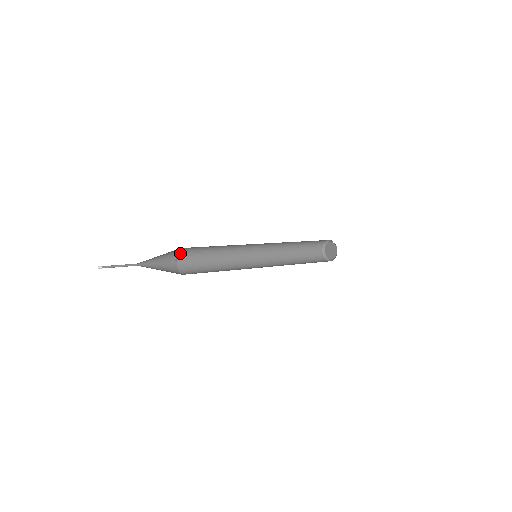
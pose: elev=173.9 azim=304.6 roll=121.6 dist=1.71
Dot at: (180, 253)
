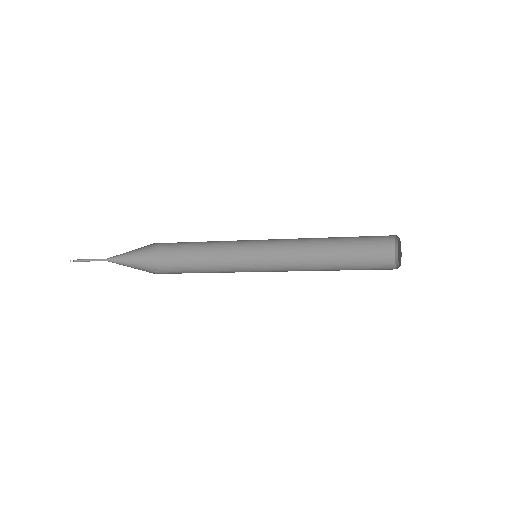
Dot at: (164, 266)
